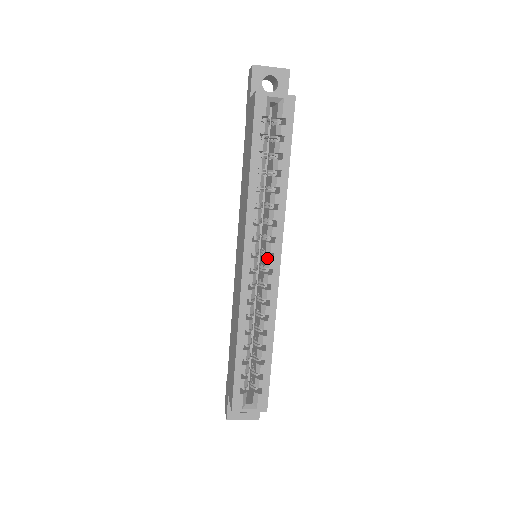
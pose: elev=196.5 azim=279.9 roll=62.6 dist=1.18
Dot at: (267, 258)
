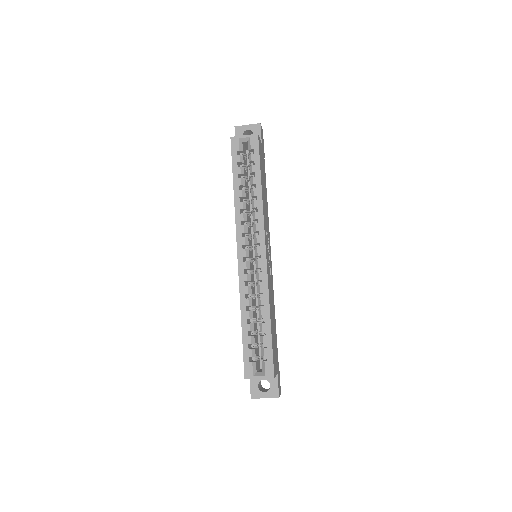
Dot at: (255, 248)
